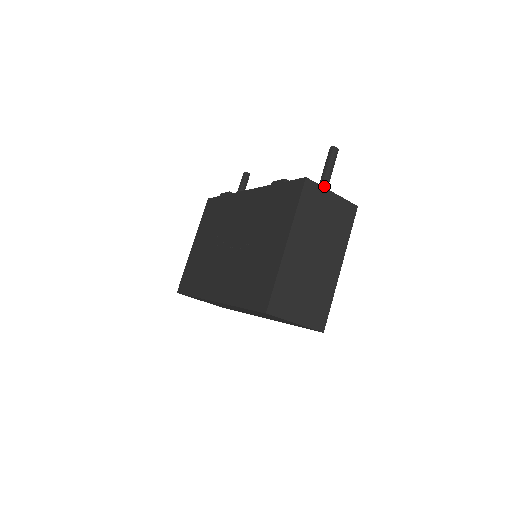
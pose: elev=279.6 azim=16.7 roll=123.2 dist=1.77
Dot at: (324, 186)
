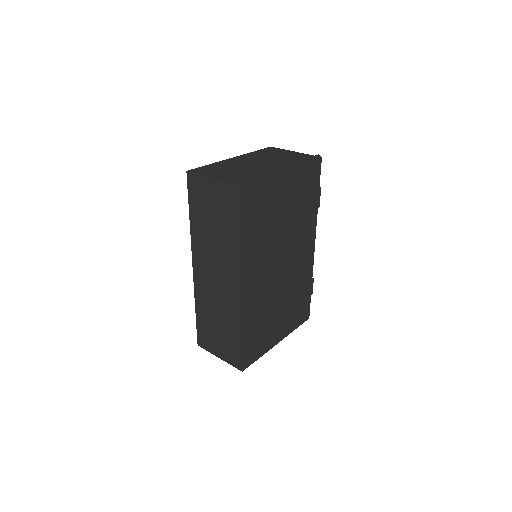
Dot at: occluded
